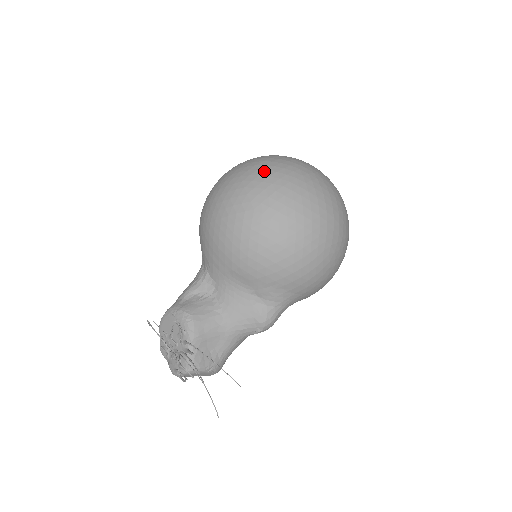
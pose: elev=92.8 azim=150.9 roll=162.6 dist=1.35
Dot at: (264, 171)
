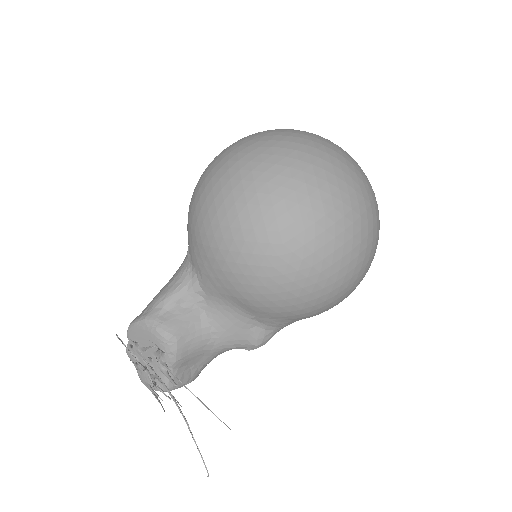
Dot at: (302, 184)
